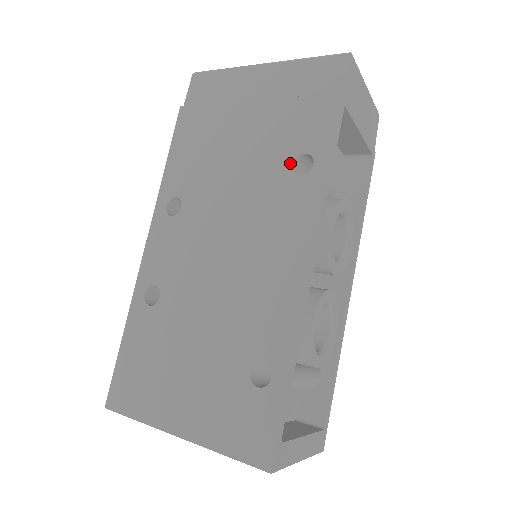
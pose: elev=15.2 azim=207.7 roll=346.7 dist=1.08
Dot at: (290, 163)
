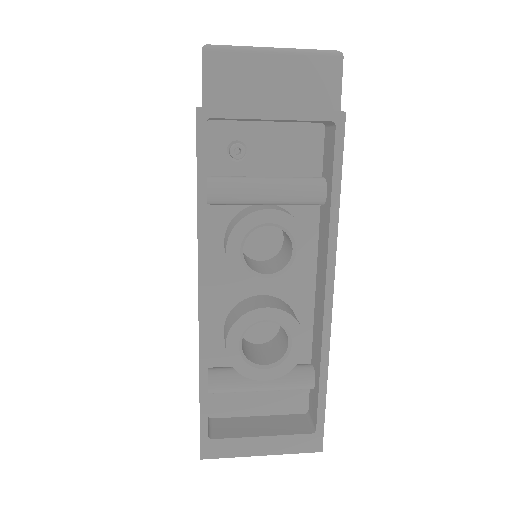
Dot at: occluded
